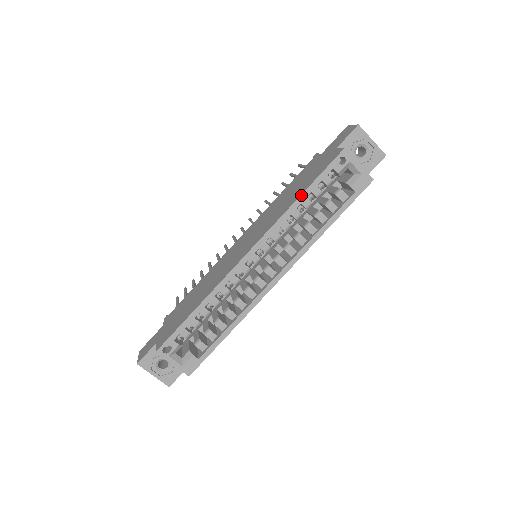
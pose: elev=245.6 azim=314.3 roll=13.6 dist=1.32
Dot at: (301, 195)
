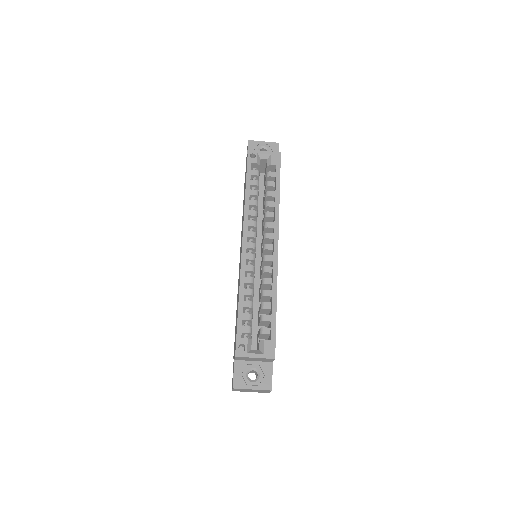
Dot at: (246, 189)
